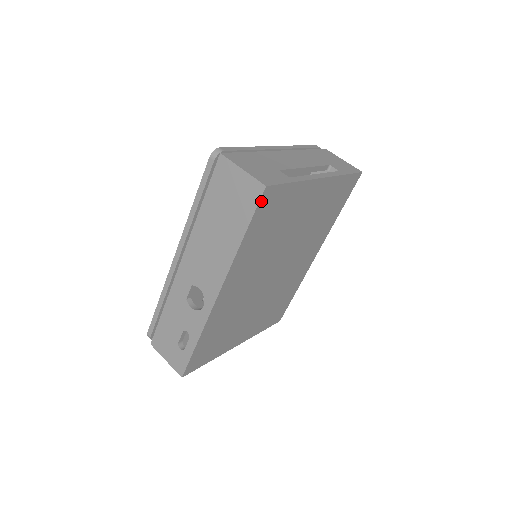
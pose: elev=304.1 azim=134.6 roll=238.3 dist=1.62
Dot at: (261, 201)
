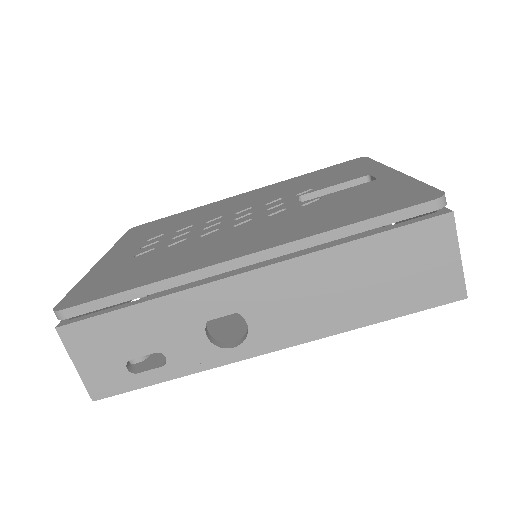
Dot at: (441, 302)
